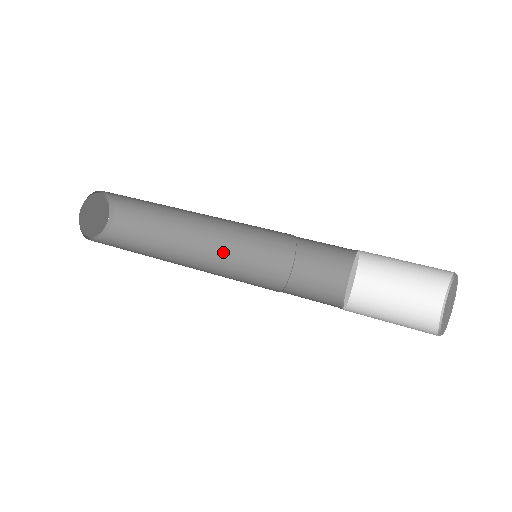
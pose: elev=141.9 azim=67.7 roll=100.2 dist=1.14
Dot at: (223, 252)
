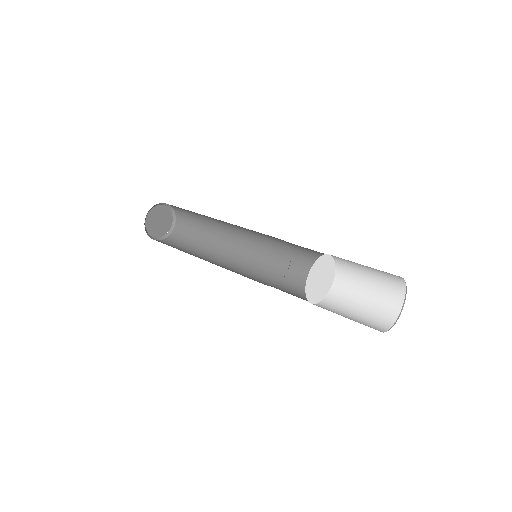
Dot at: (242, 254)
